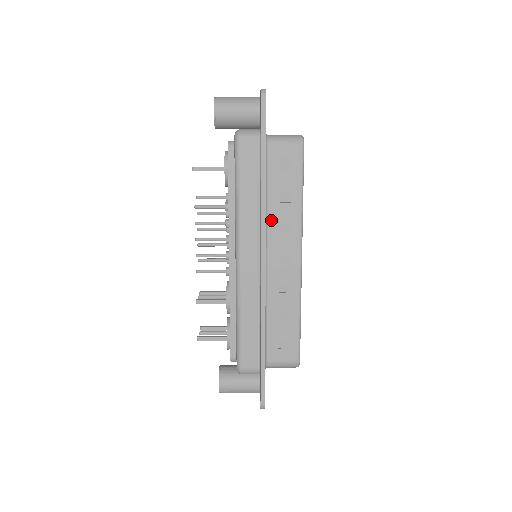
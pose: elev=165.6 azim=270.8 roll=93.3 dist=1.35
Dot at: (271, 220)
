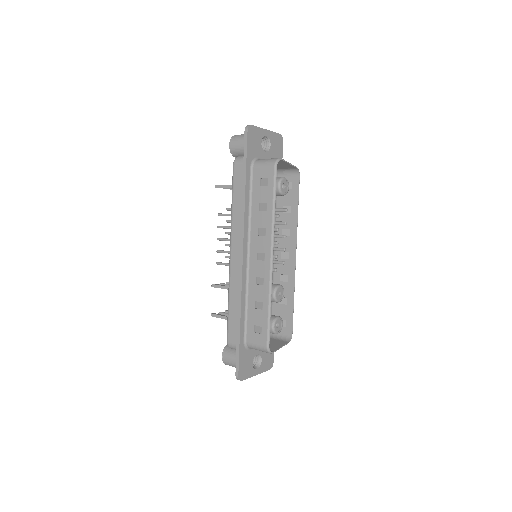
Dot at: (253, 224)
